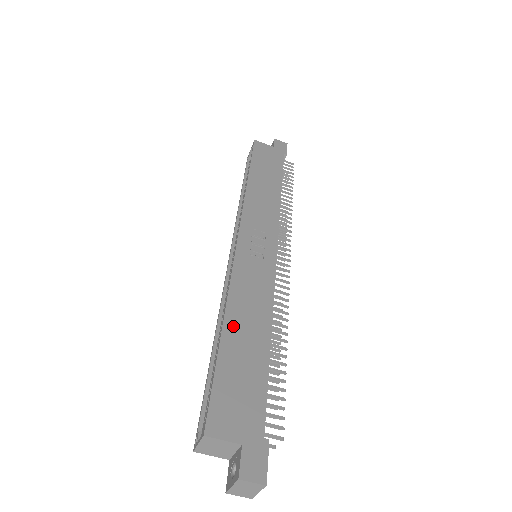
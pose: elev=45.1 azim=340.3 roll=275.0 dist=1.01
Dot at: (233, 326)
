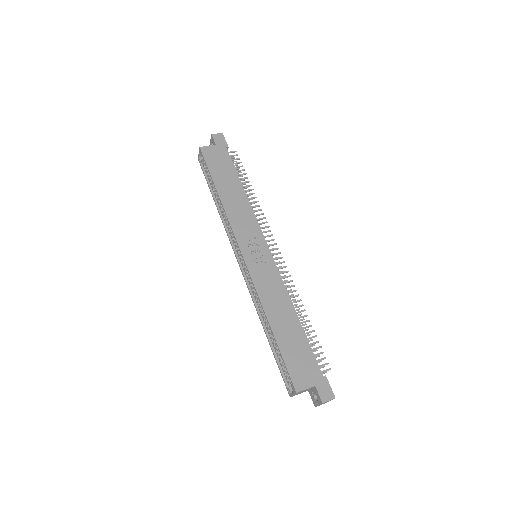
Dot at: (275, 322)
